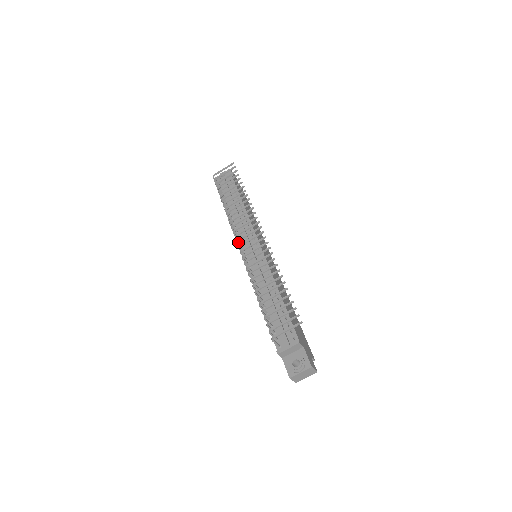
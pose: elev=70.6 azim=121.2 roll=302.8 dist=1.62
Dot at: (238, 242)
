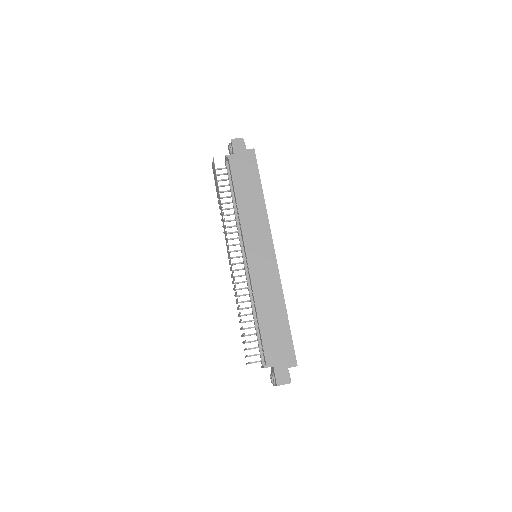
Dot at: (235, 251)
